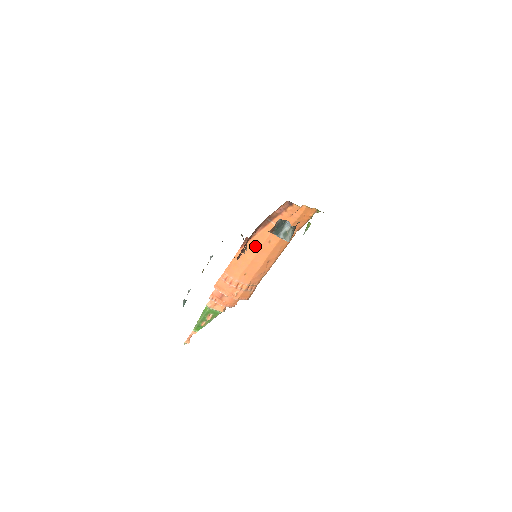
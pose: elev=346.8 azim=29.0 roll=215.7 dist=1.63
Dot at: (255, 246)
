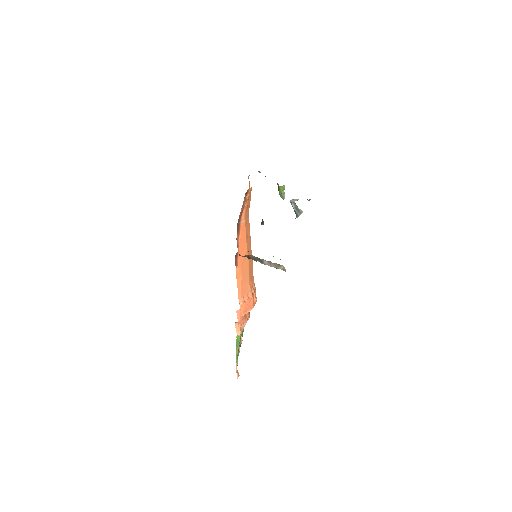
Dot at: (244, 252)
